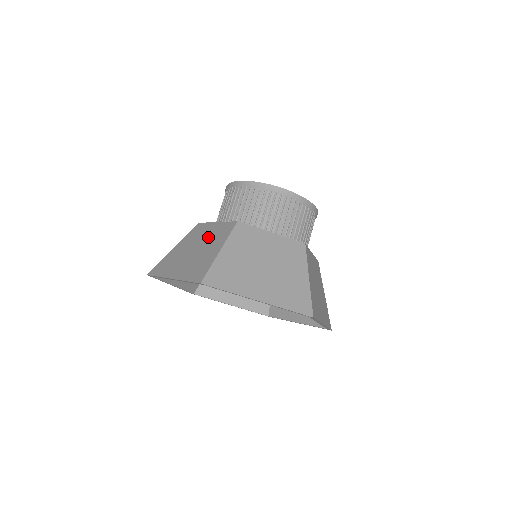
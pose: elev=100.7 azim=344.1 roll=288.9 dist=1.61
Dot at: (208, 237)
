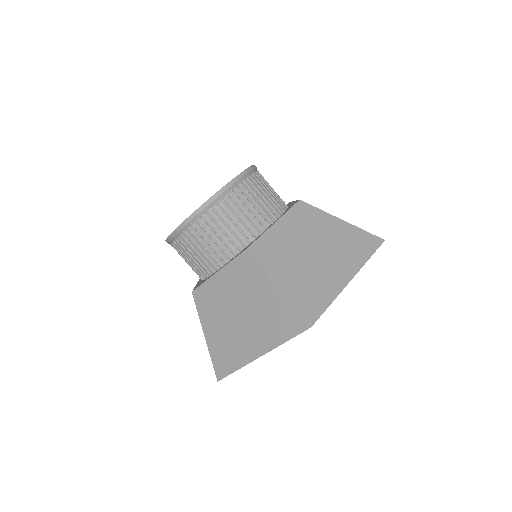
Dot at: (235, 291)
